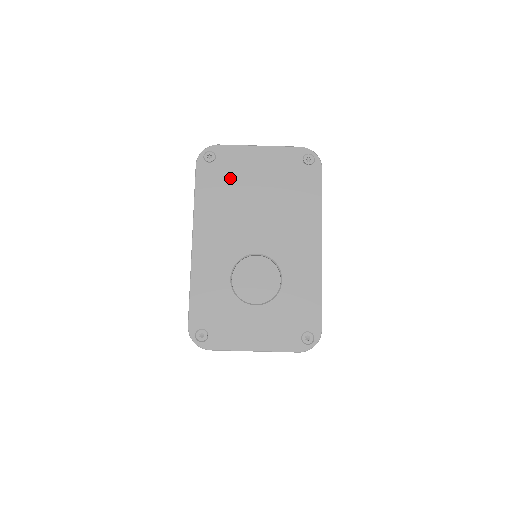
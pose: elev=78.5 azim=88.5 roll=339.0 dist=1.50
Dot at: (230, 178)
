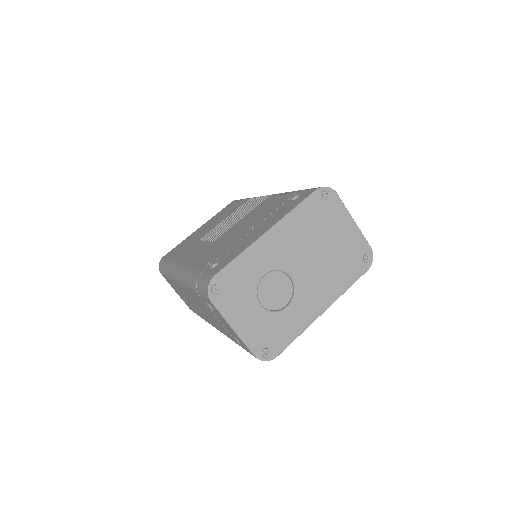
Dot at: (323, 220)
